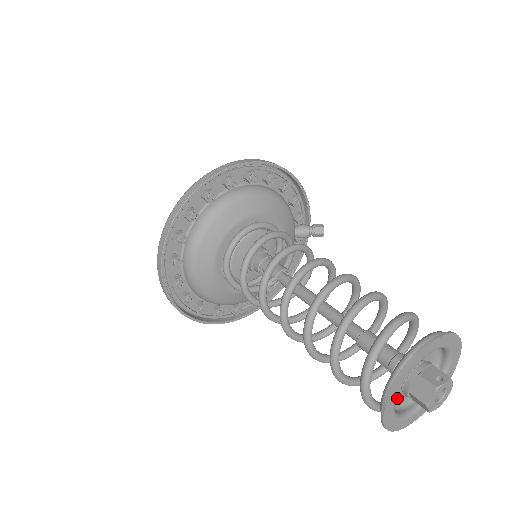
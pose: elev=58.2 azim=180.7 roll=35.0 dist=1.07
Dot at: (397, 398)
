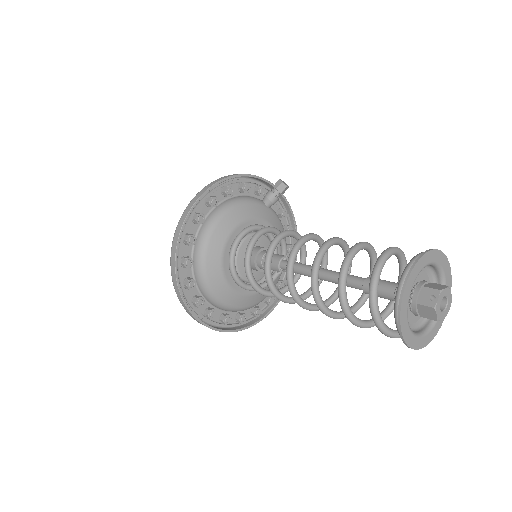
Dot at: (419, 317)
